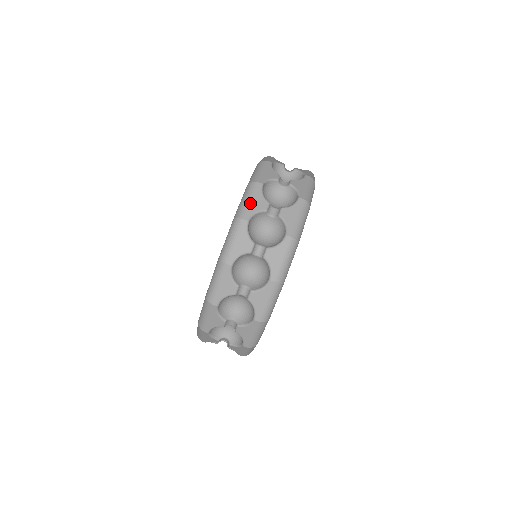
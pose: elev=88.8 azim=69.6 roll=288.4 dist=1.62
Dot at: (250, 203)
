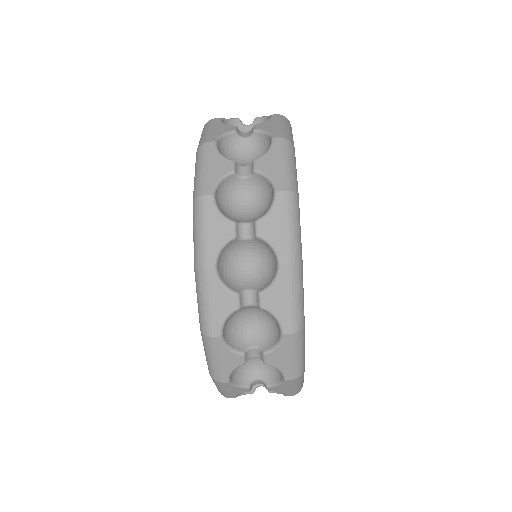
Dot at: (211, 308)
